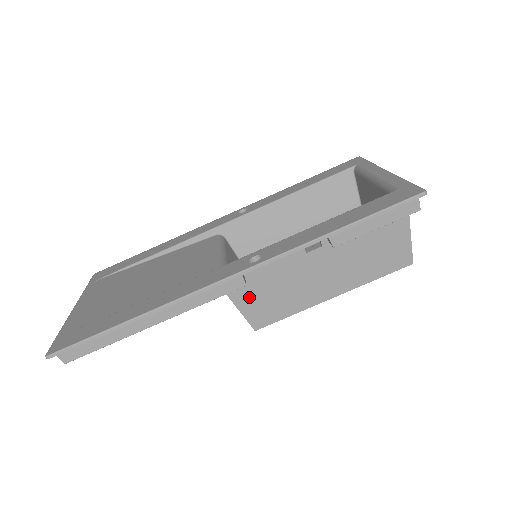
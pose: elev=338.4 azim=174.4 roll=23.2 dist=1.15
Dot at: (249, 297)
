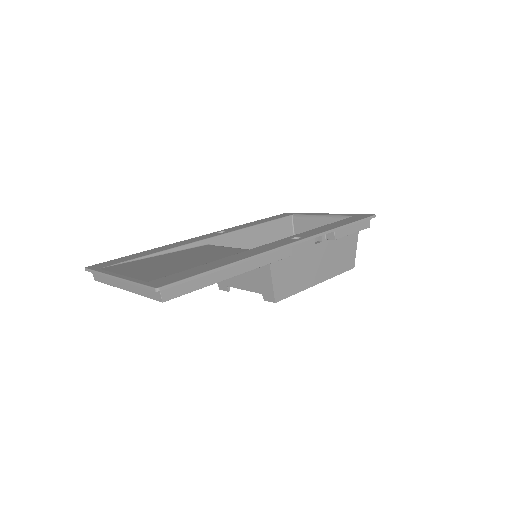
Dot at: (280, 271)
